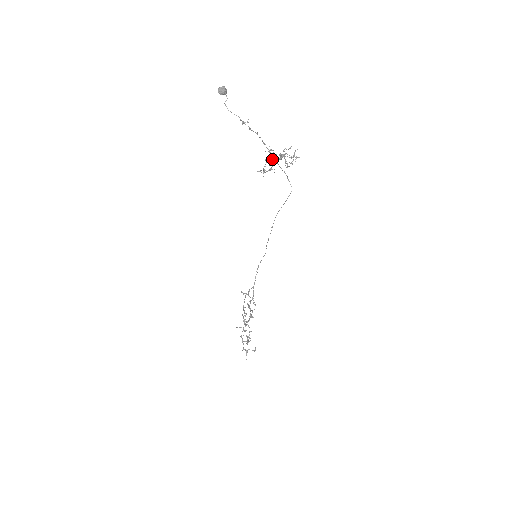
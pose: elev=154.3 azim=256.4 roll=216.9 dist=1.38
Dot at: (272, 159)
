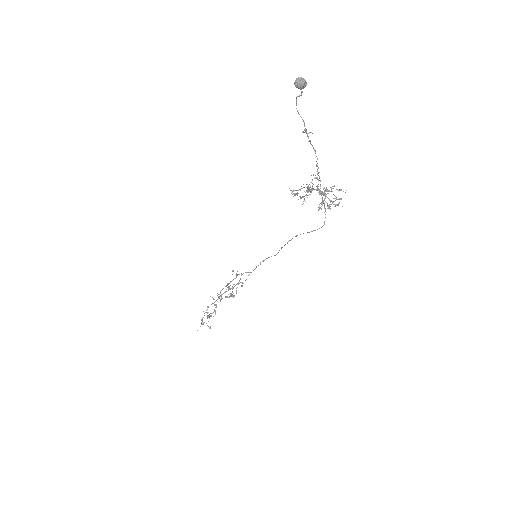
Dot at: occluded
